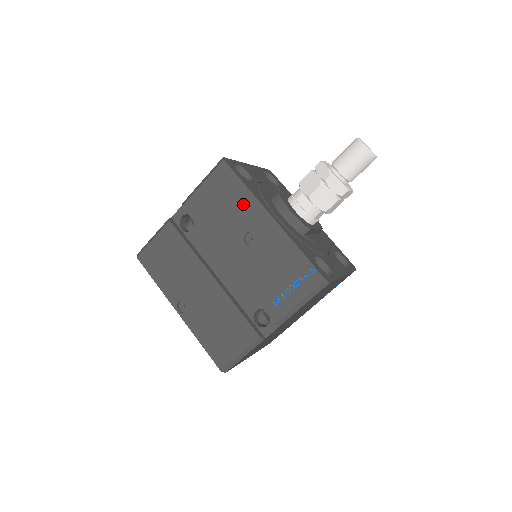
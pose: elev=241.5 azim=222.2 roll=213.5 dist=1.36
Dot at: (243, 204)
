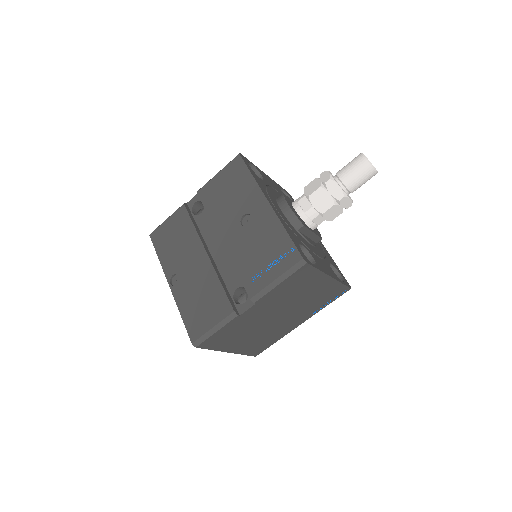
Dot at: (246, 190)
